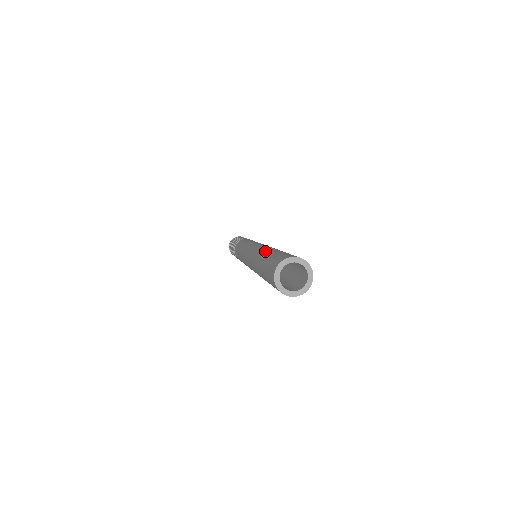
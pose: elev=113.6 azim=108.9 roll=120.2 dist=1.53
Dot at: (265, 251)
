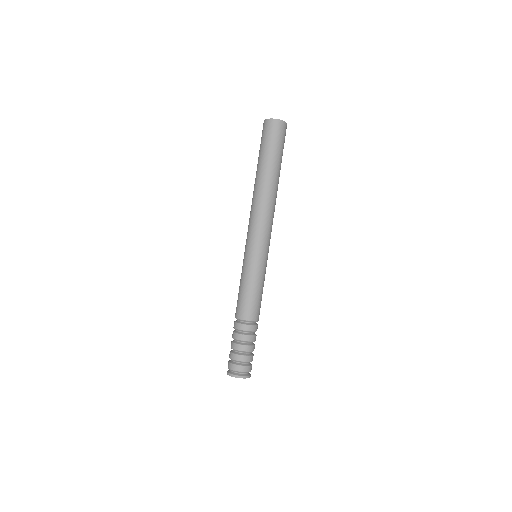
Dot at: occluded
